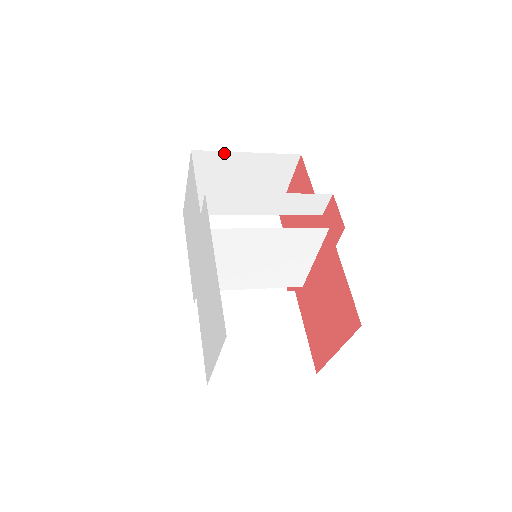
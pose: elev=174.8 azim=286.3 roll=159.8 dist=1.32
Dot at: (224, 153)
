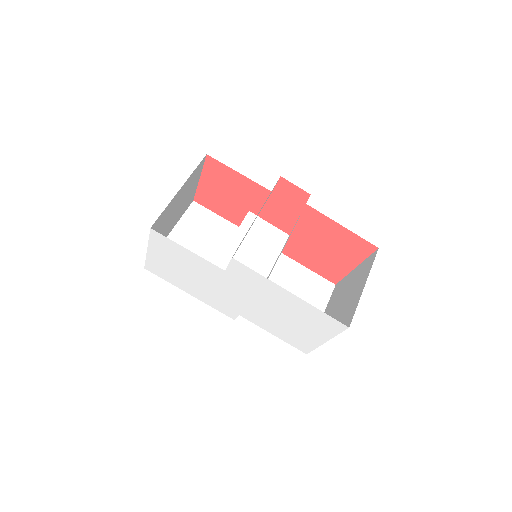
Dot at: (167, 206)
